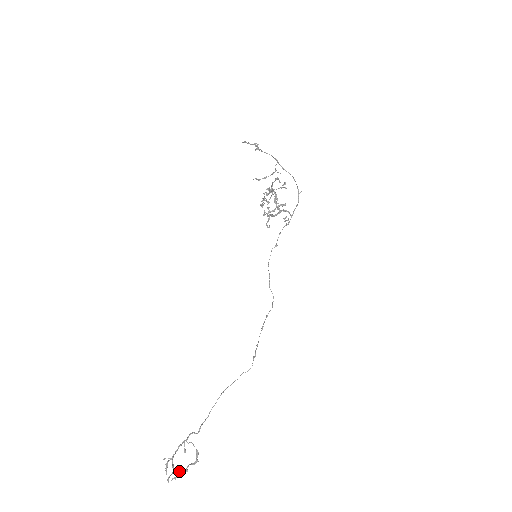
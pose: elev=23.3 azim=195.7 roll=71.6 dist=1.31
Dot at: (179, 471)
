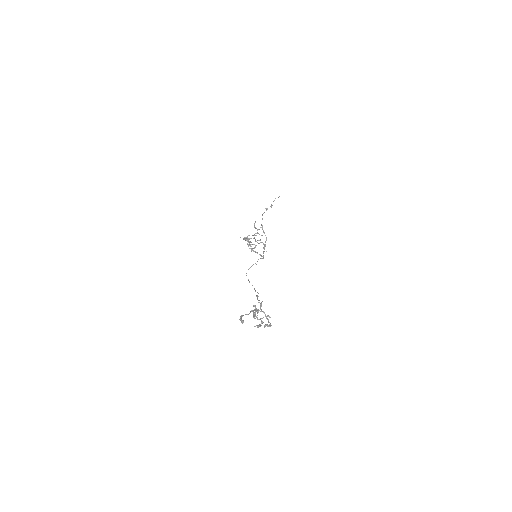
Dot at: (262, 322)
